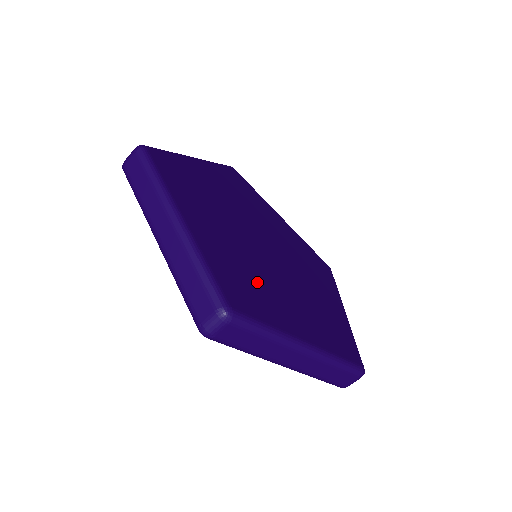
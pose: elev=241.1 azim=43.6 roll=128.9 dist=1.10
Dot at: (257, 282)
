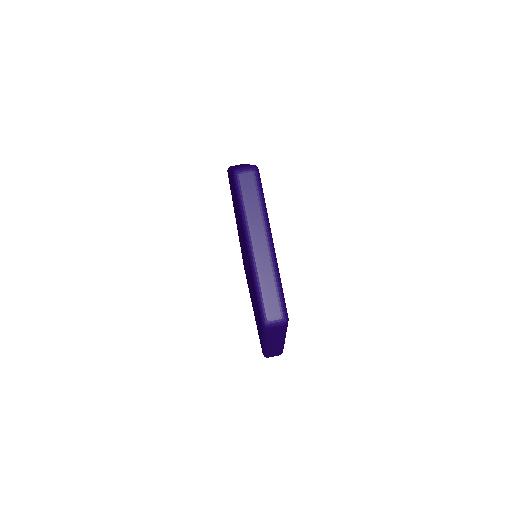
Dot at: occluded
